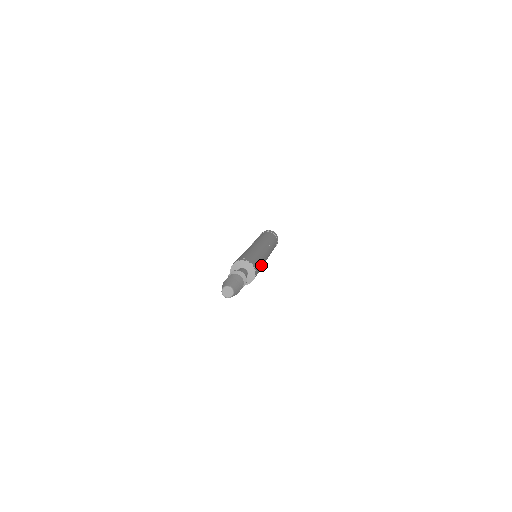
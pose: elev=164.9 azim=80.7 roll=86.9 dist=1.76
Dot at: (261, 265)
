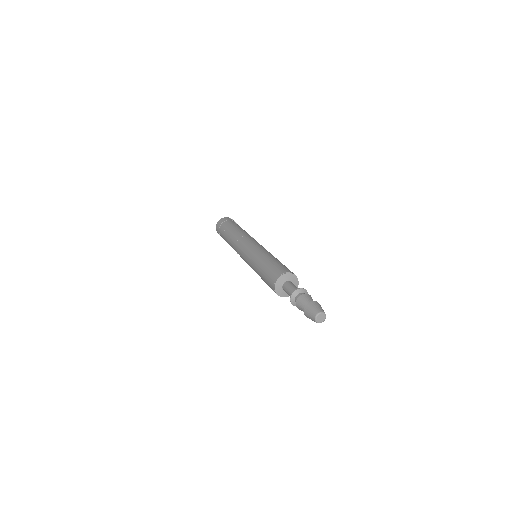
Dot at: occluded
